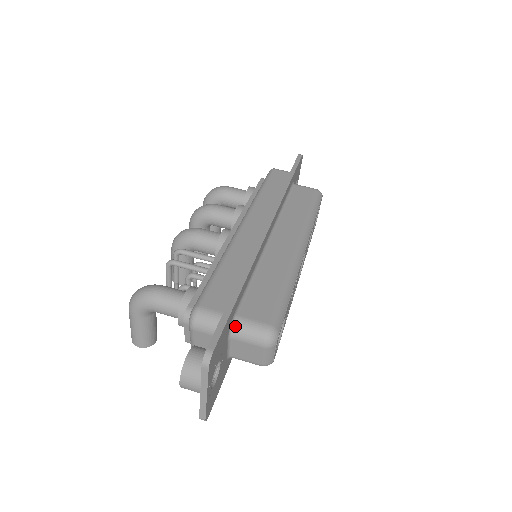
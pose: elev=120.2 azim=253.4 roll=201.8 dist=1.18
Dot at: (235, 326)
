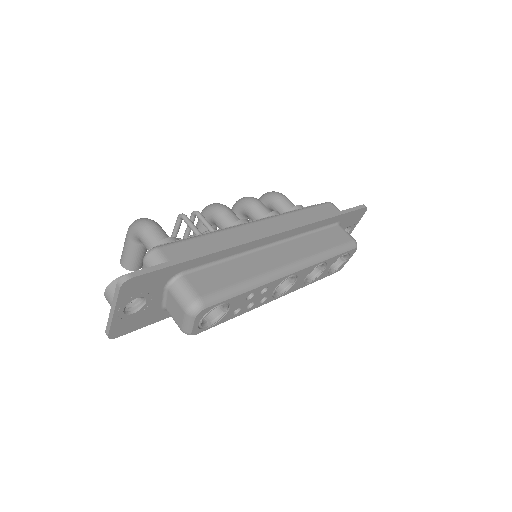
Dot at: (175, 281)
